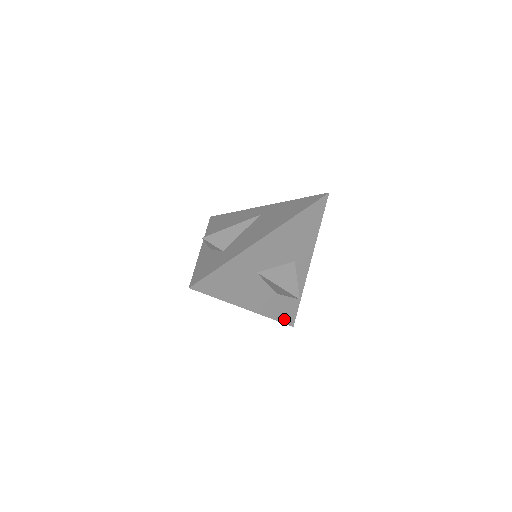
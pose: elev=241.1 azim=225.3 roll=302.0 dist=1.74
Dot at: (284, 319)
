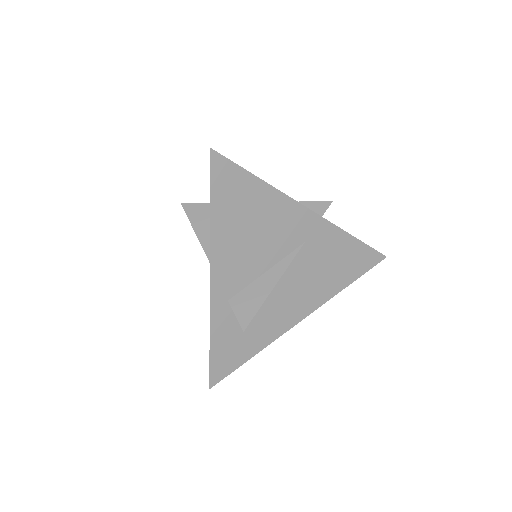
Dot at: occluded
